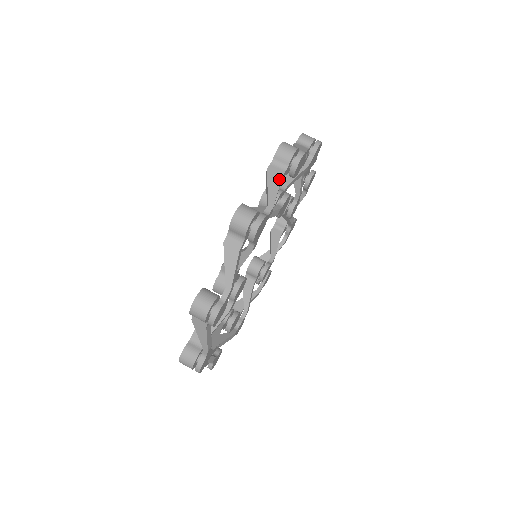
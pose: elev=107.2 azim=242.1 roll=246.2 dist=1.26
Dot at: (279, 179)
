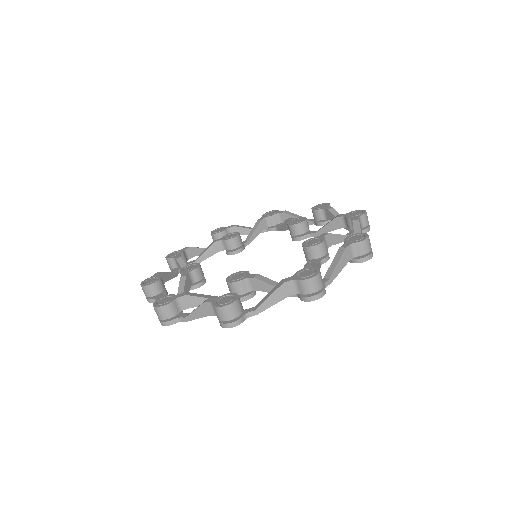
Dot at: (206, 315)
